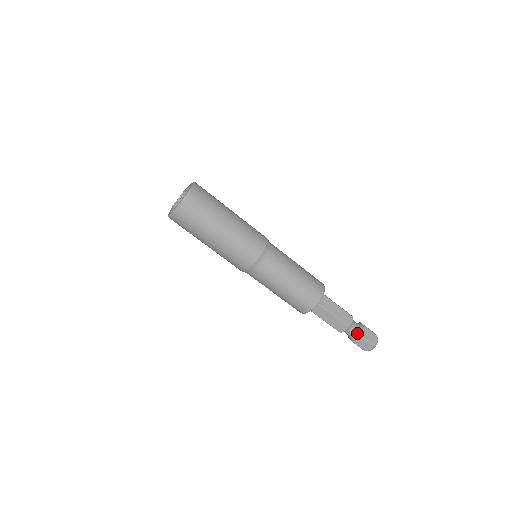
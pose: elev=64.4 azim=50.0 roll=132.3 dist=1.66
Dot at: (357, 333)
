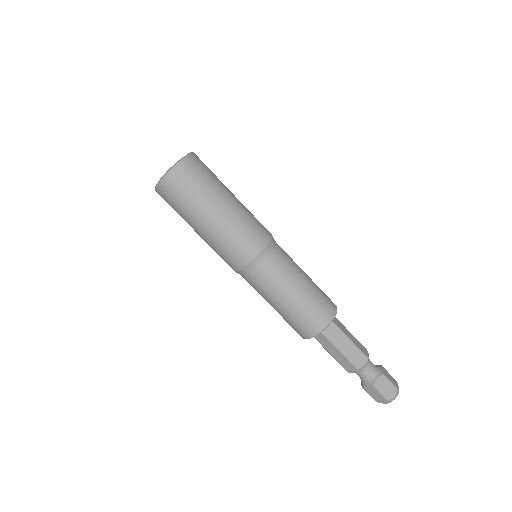
Dot at: (376, 371)
